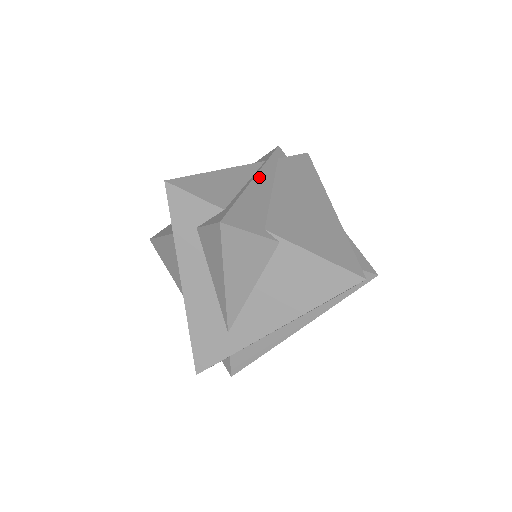
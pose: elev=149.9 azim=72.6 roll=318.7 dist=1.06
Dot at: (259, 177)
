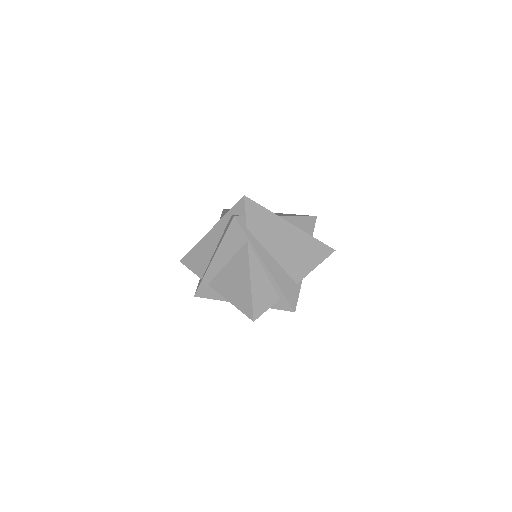
Dot at: (265, 261)
